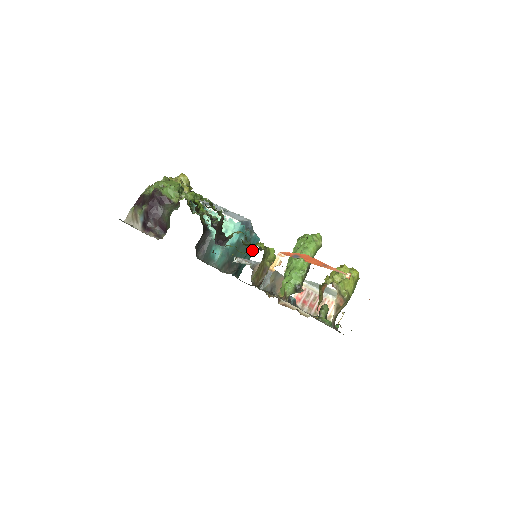
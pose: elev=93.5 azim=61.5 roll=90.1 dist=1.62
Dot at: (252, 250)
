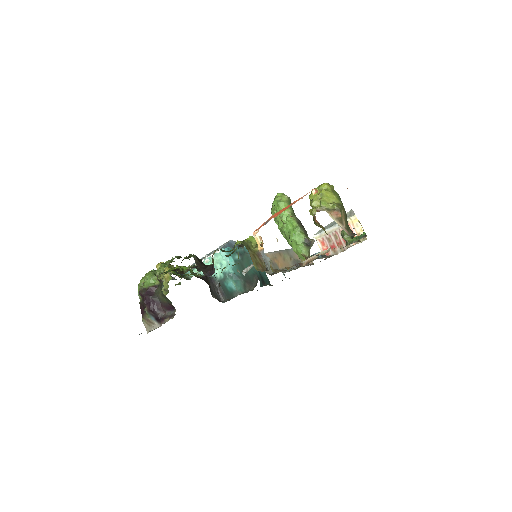
Dot at: occluded
